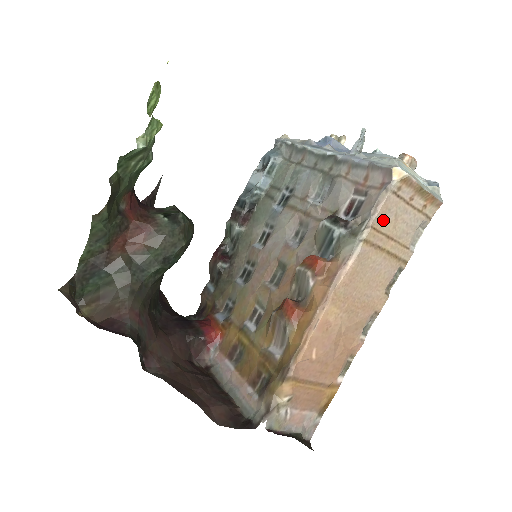
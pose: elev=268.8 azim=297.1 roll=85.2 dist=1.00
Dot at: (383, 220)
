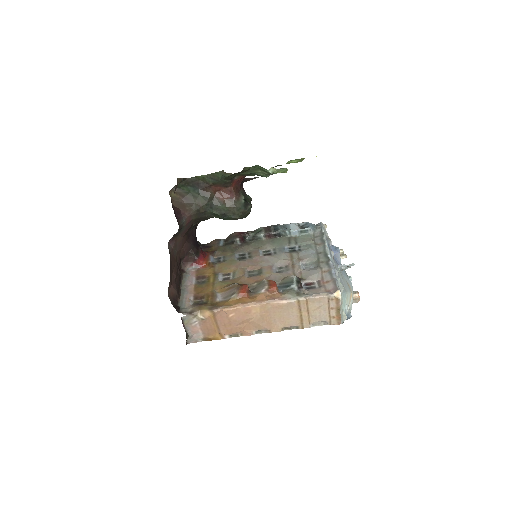
Dot at: (313, 302)
